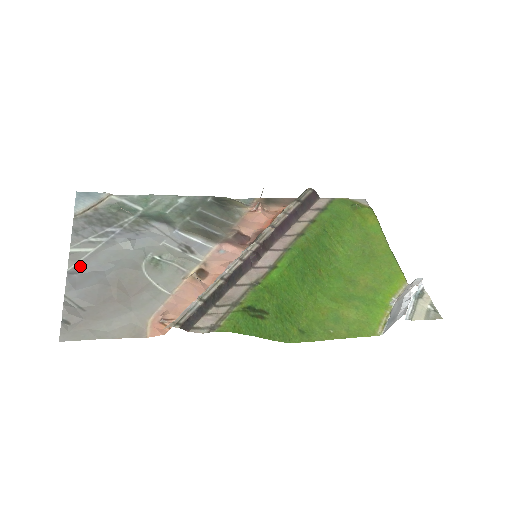
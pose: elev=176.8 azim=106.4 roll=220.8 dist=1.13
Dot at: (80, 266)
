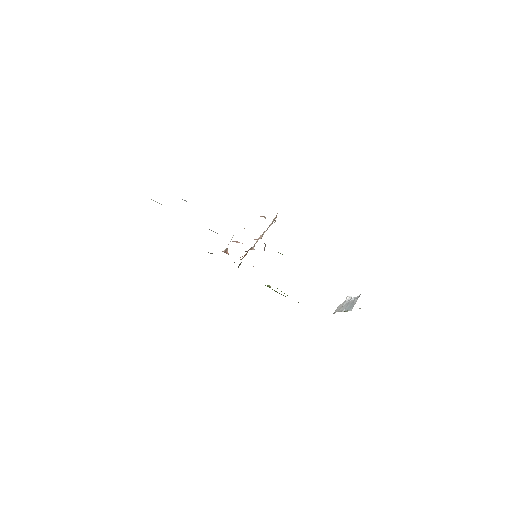
Dot at: occluded
